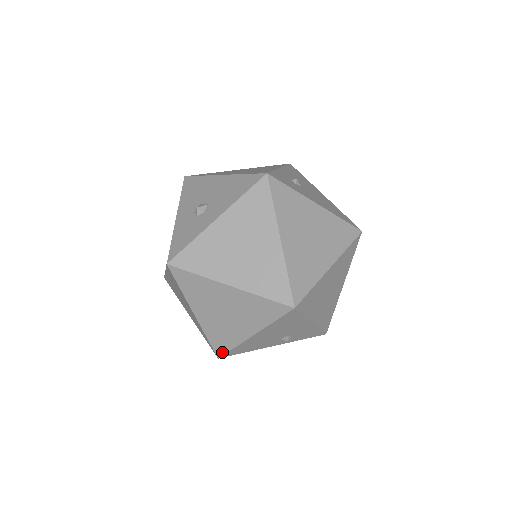
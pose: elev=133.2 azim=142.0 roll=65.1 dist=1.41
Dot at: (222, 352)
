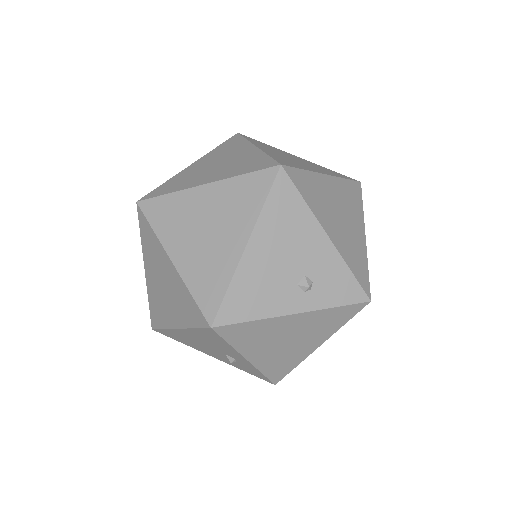
Dot at: (214, 309)
